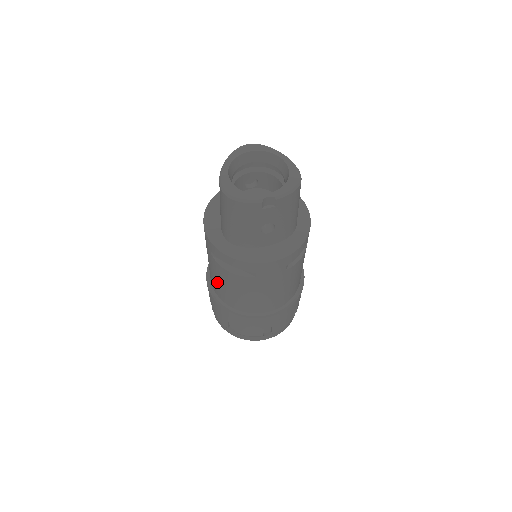
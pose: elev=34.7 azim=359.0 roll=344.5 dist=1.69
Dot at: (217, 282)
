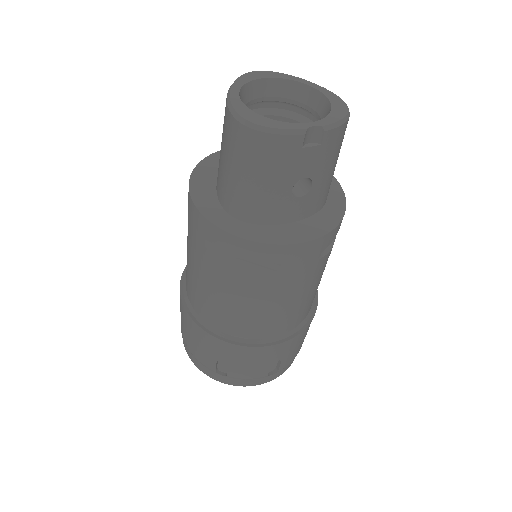
Dot at: (207, 295)
